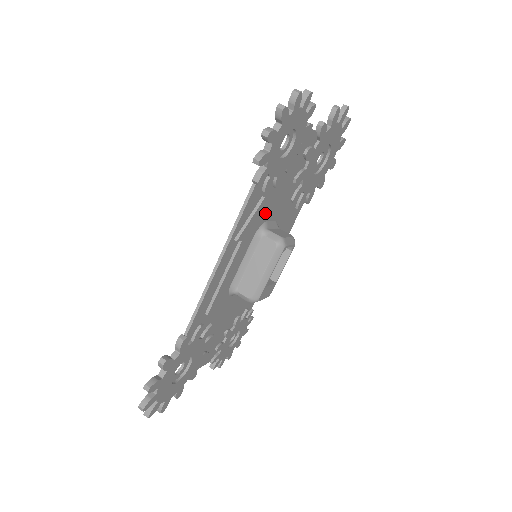
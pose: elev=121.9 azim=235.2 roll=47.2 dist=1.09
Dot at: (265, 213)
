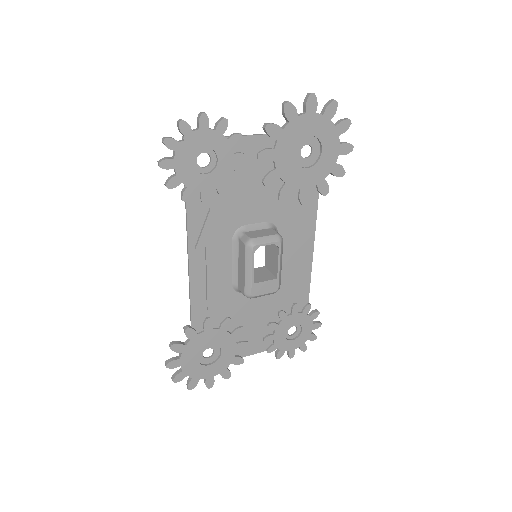
Dot at: (234, 219)
